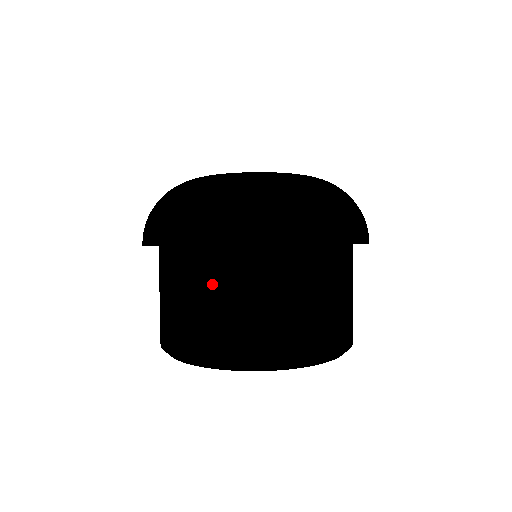
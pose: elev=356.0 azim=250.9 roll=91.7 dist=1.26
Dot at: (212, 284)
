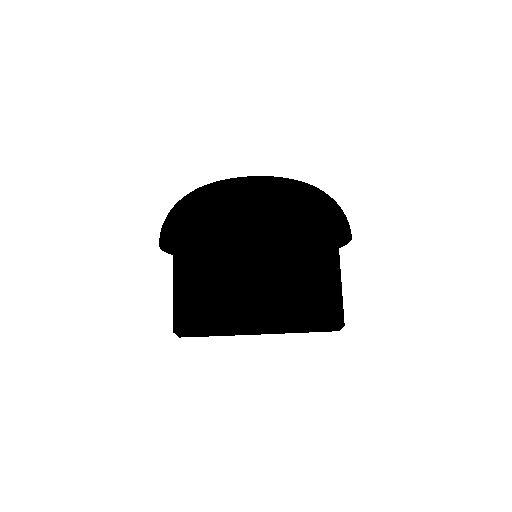
Dot at: (177, 269)
